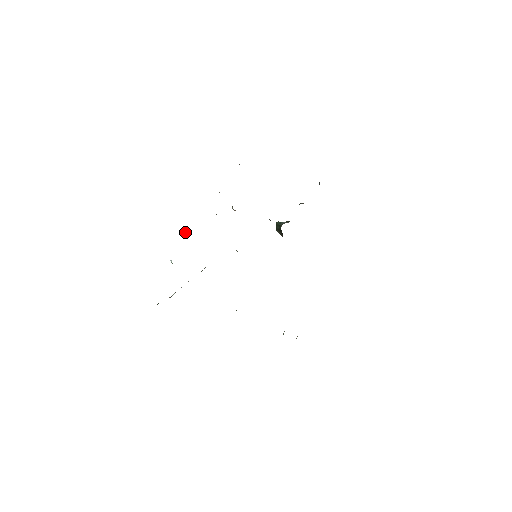
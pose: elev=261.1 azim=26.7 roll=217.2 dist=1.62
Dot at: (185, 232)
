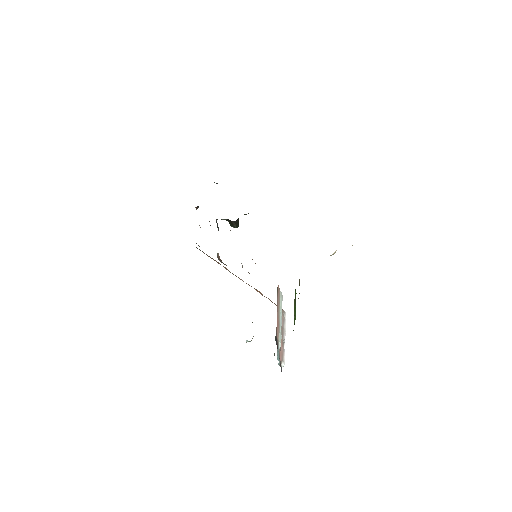
Dot at: occluded
